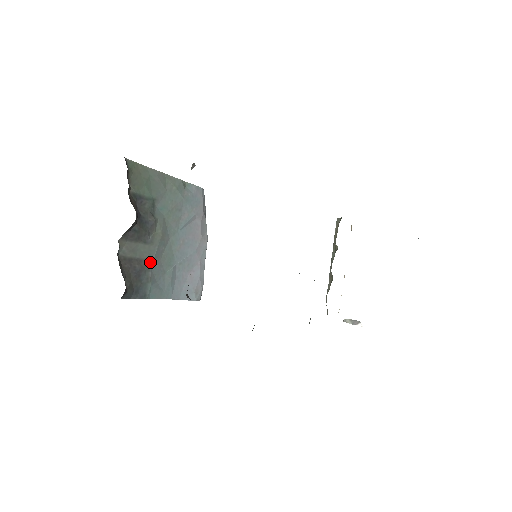
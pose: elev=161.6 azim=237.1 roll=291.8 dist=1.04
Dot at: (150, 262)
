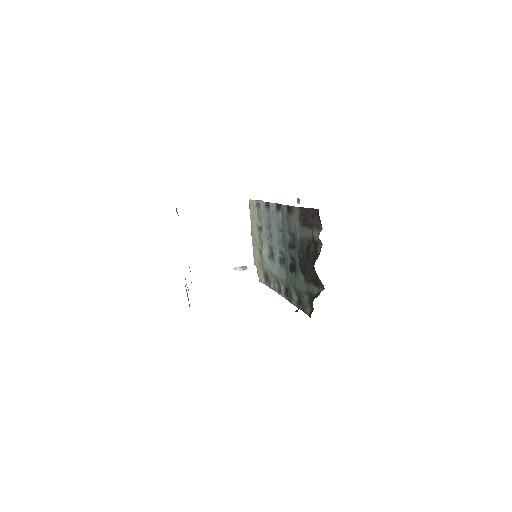
Dot at: occluded
